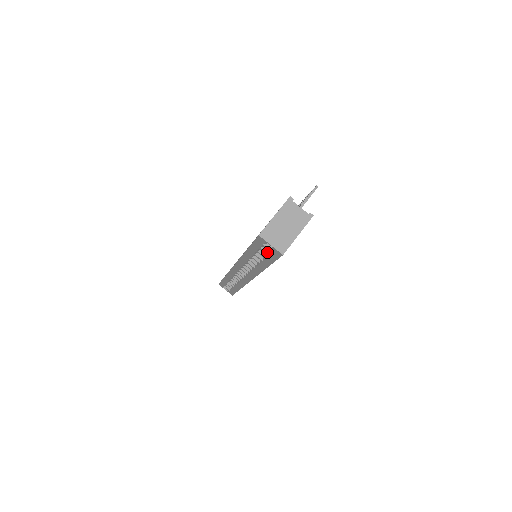
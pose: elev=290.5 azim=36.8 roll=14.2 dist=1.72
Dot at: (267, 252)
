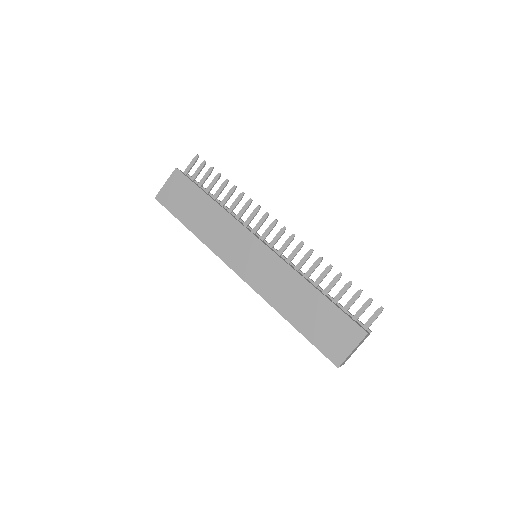
Dot at: occluded
